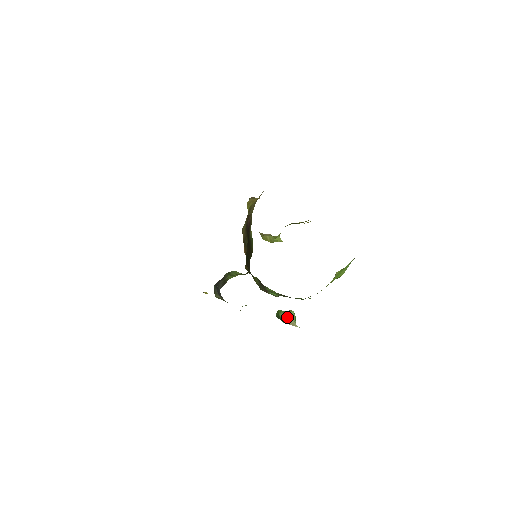
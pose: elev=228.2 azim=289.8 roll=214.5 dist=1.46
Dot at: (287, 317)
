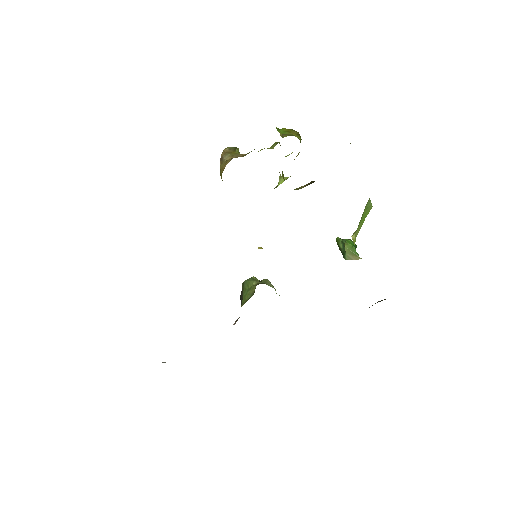
Dot at: (345, 253)
